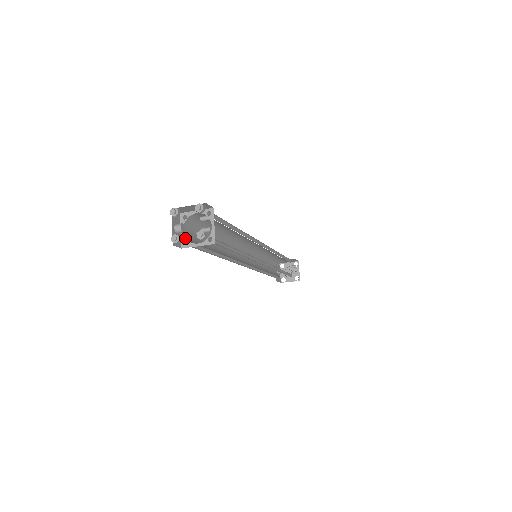
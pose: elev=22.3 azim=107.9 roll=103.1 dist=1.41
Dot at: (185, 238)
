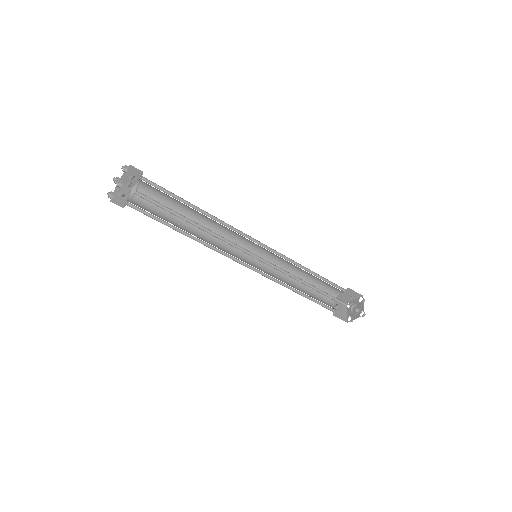
Dot at: (127, 201)
